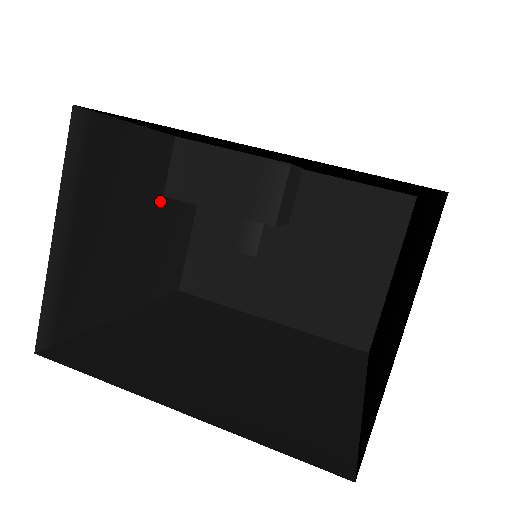
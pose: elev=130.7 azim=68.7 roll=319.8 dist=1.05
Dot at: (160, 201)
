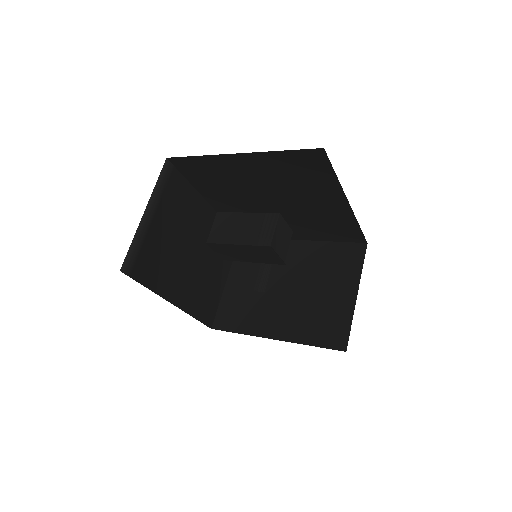
Dot at: (204, 245)
